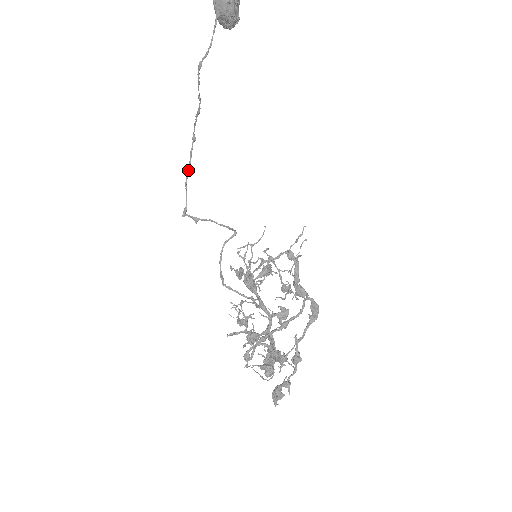
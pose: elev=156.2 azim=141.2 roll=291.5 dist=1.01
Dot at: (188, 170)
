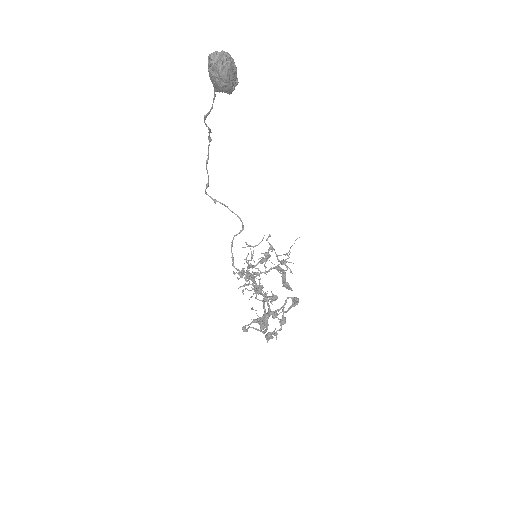
Dot at: occluded
